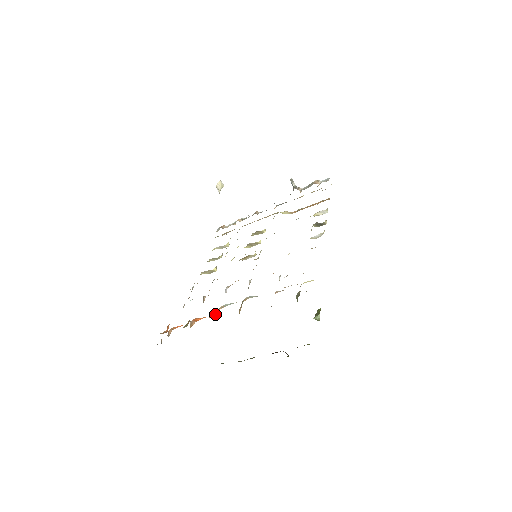
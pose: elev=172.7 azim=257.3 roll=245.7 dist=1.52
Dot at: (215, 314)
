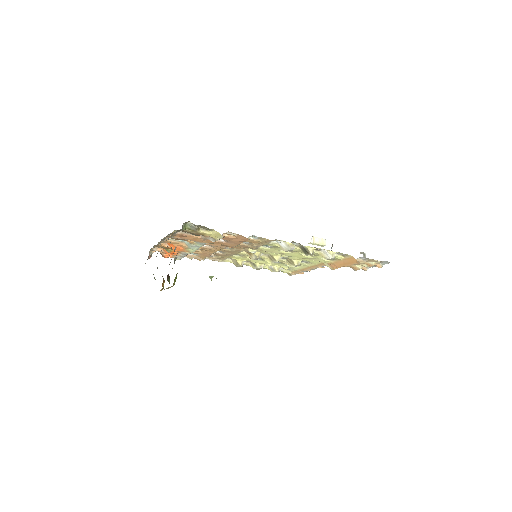
Dot at: occluded
